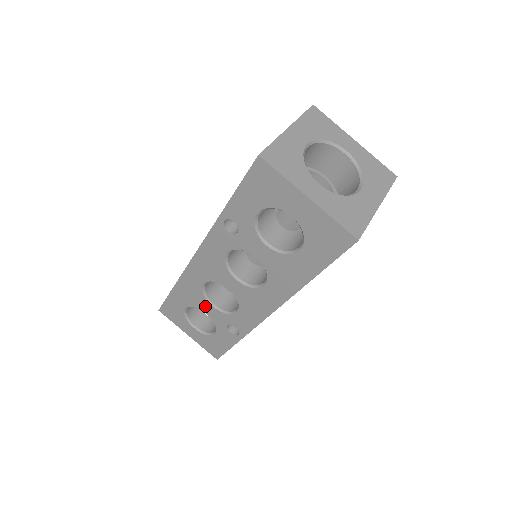
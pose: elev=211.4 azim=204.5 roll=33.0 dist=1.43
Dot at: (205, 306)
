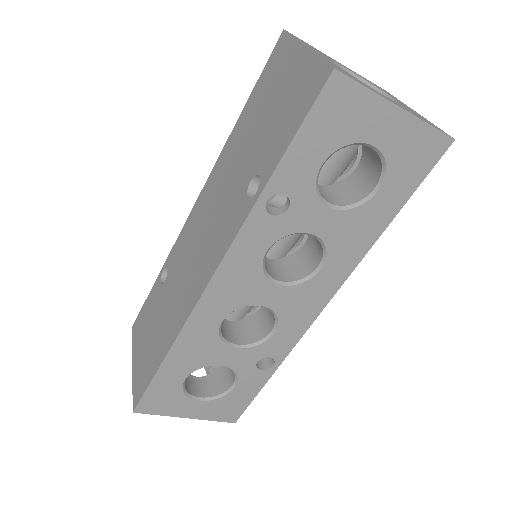
Dot at: (221, 355)
